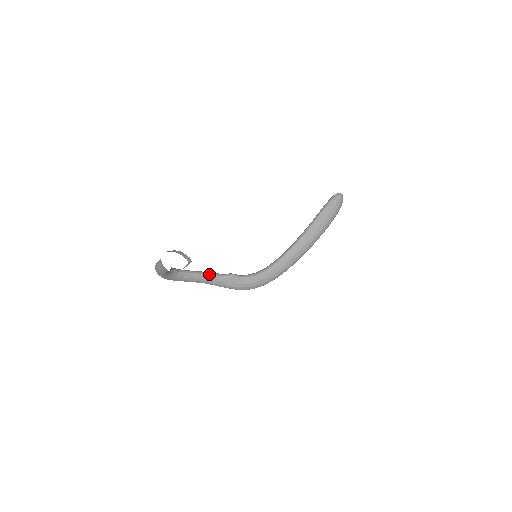
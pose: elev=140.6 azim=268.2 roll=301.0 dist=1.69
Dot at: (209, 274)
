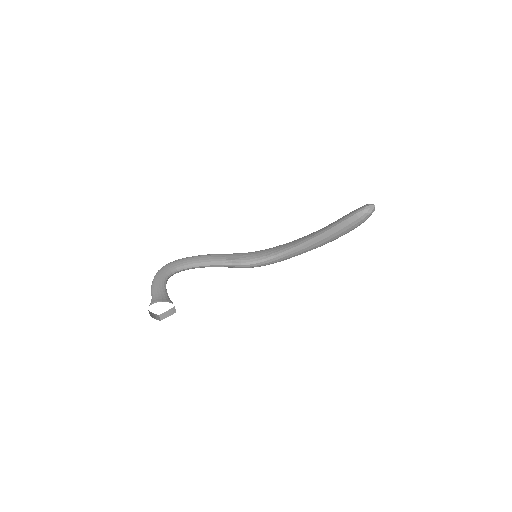
Dot at: (208, 265)
